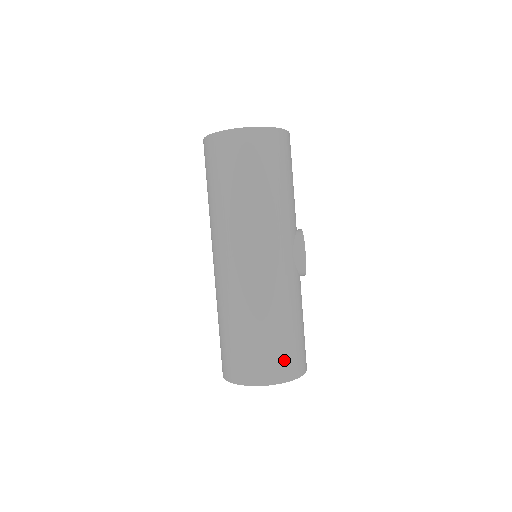
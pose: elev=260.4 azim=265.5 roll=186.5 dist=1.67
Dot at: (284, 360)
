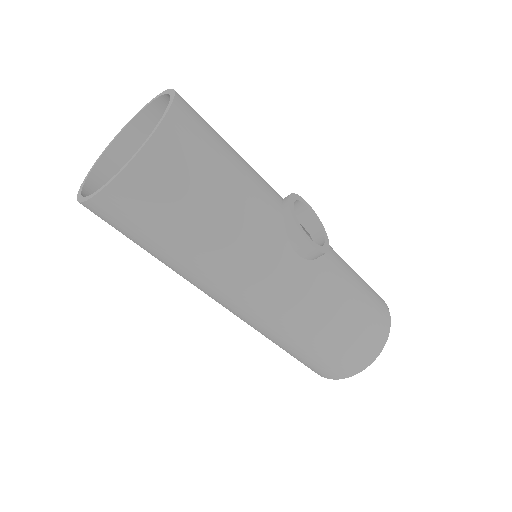
Dot at: (358, 350)
